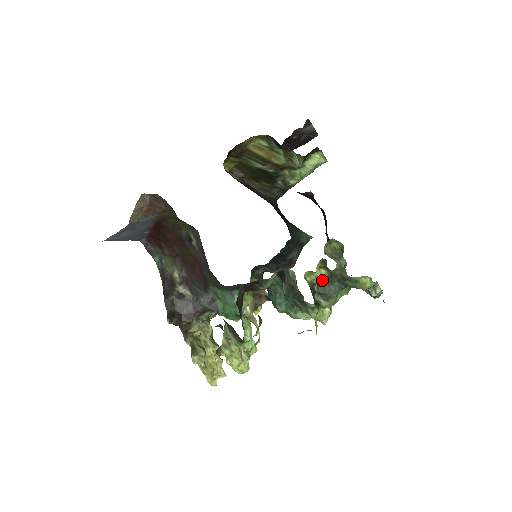
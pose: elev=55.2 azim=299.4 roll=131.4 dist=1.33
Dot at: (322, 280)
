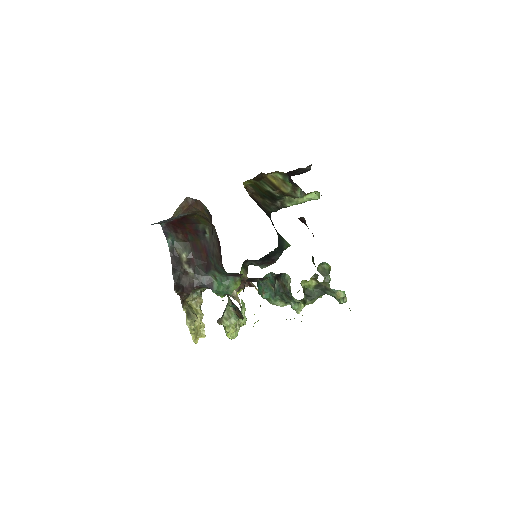
Dot at: (311, 287)
